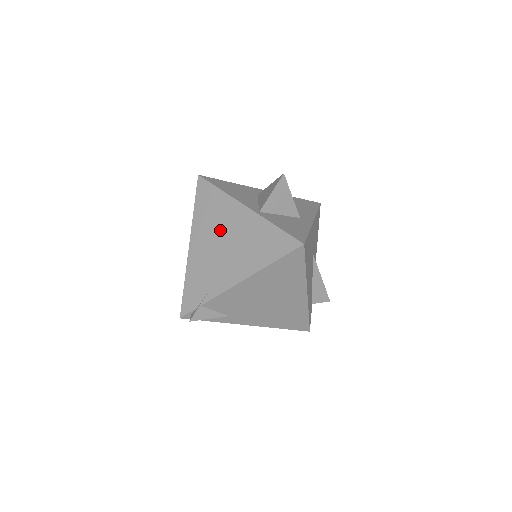
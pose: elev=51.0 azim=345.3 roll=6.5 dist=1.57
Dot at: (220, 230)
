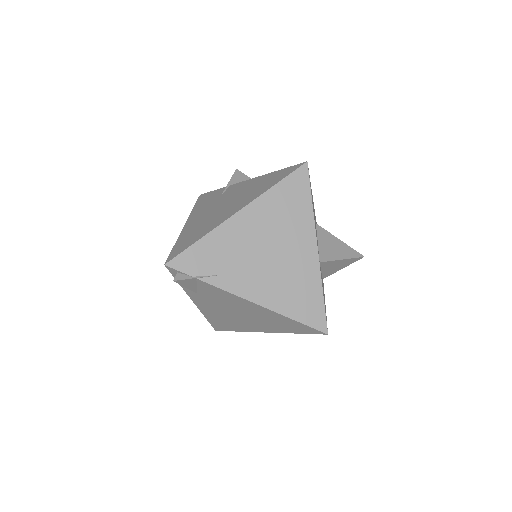
Dot at: (278, 237)
